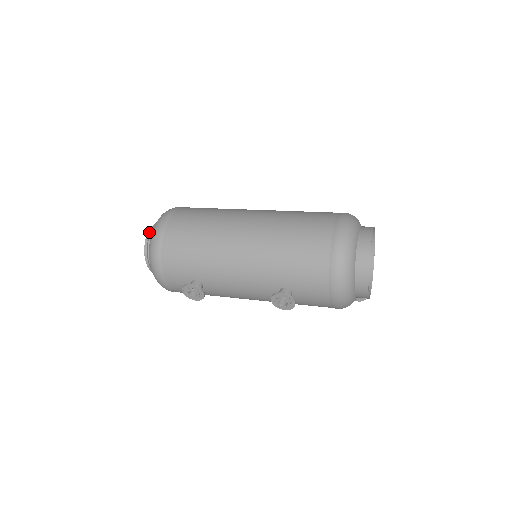
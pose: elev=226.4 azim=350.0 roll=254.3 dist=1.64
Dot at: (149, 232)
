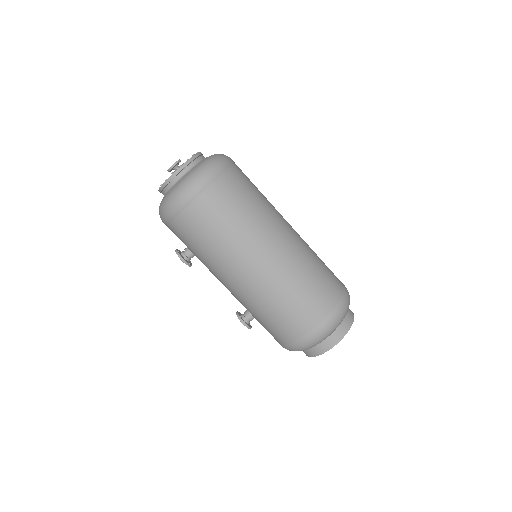
Dot at: (174, 175)
